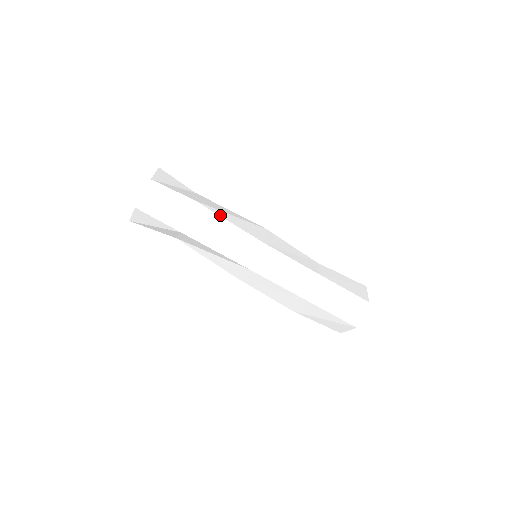
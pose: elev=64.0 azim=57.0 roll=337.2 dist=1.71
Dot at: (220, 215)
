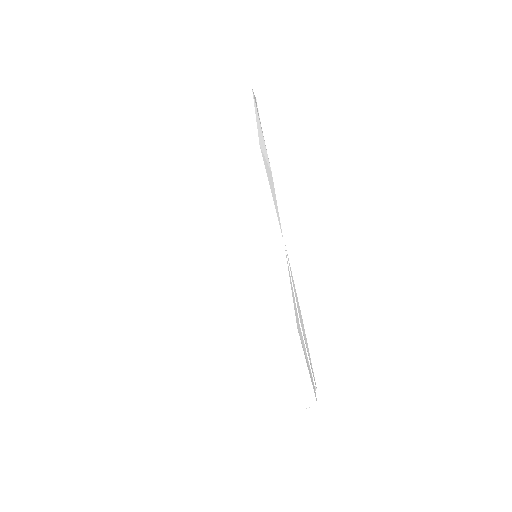
Dot at: (242, 186)
